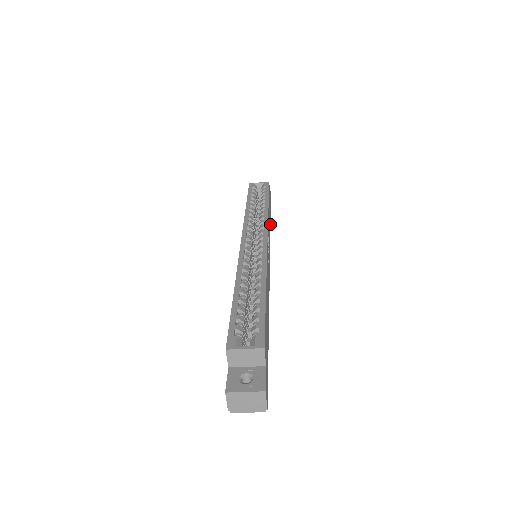
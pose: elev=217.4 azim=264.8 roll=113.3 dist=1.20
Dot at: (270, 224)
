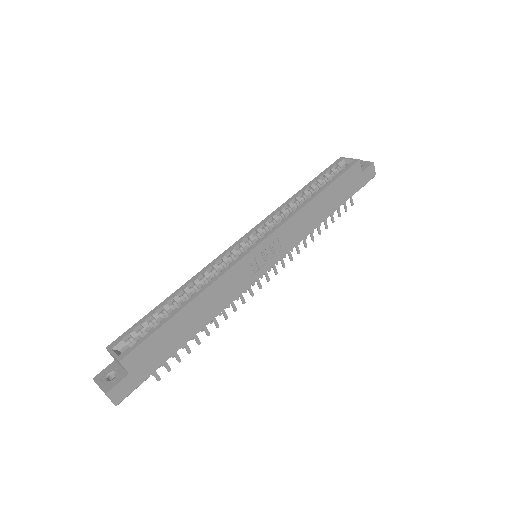
Dot at: (329, 214)
